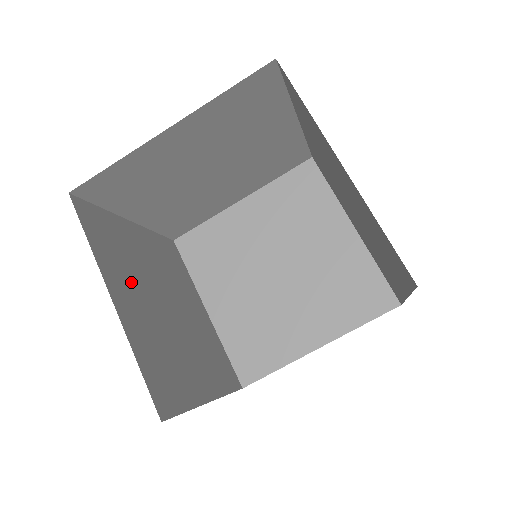
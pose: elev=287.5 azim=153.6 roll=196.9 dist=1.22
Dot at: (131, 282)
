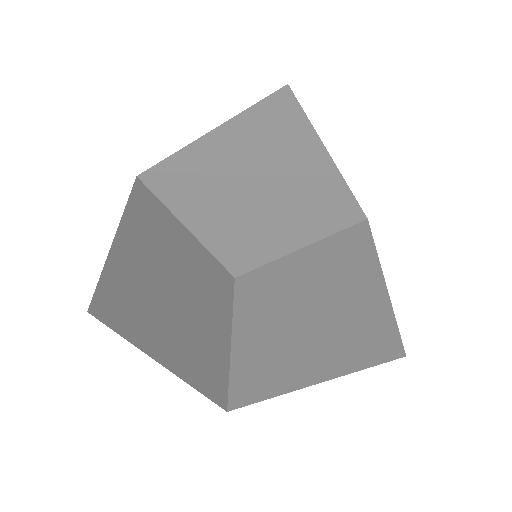
Dot at: (149, 246)
